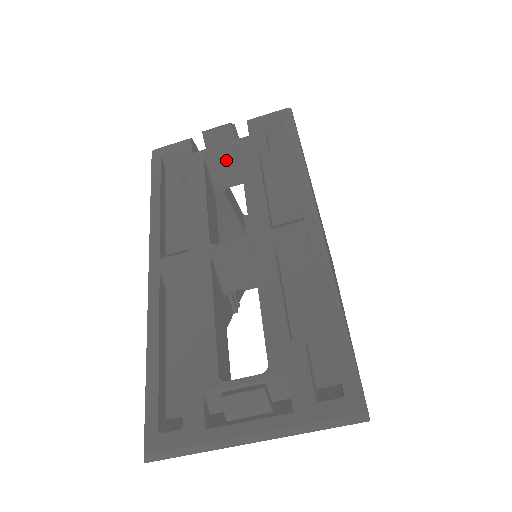
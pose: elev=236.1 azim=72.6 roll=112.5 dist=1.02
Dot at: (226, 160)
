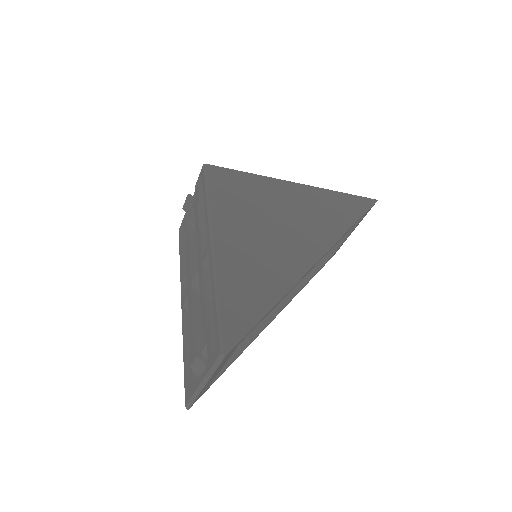
Dot at: occluded
